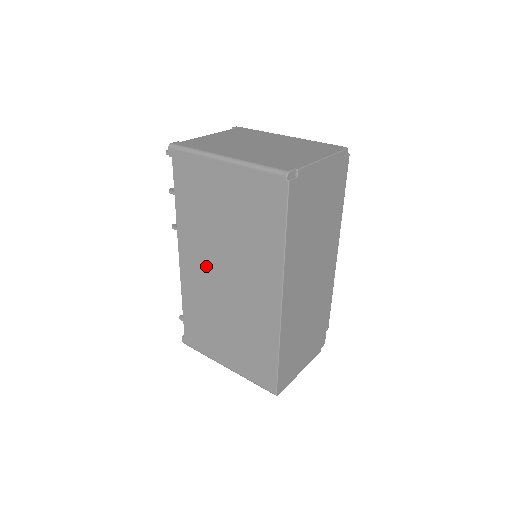
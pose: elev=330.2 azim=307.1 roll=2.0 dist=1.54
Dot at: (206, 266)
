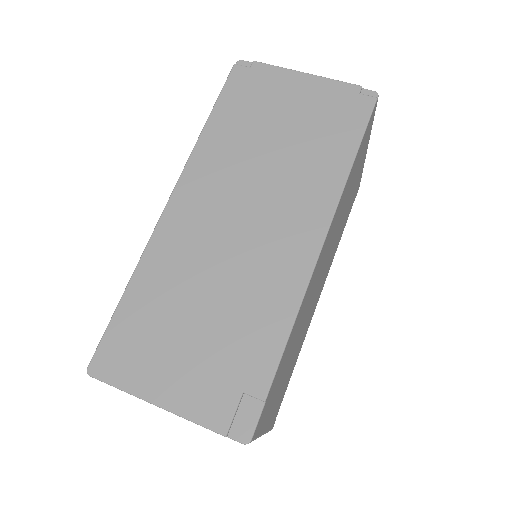
Dot at: occluded
